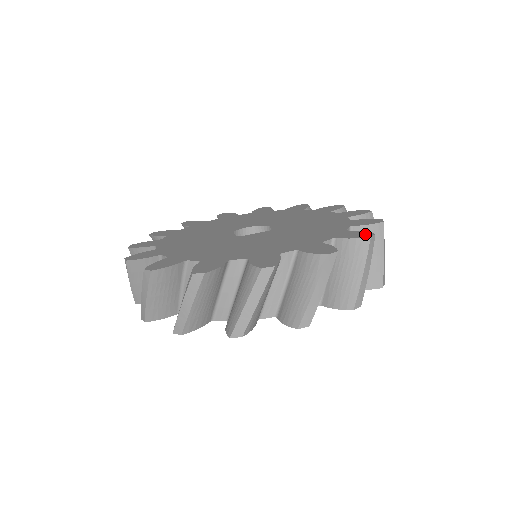
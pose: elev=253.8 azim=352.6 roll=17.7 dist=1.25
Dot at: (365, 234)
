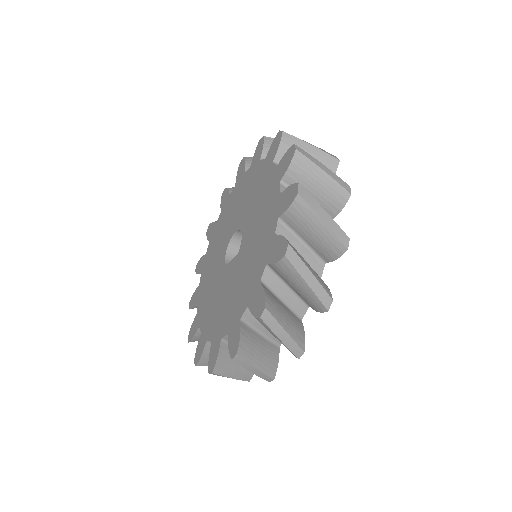
Dot at: (261, 305)
